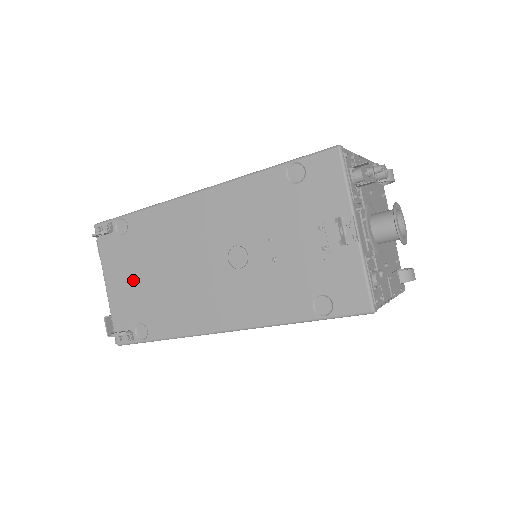
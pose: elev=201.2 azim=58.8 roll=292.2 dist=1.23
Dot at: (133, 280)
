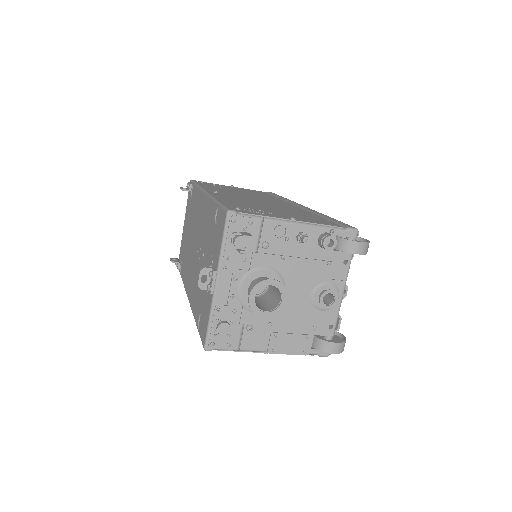
Dot at: (186, 231)
